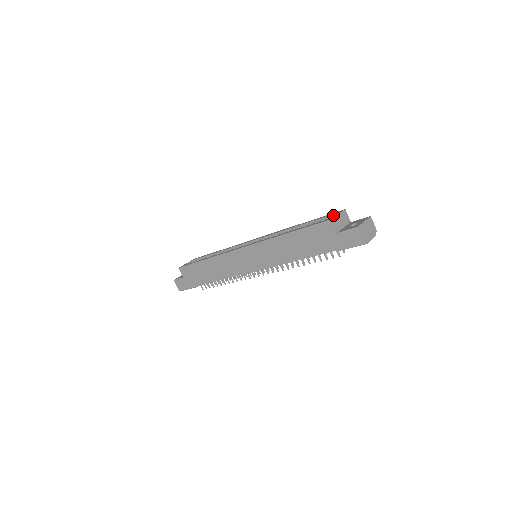
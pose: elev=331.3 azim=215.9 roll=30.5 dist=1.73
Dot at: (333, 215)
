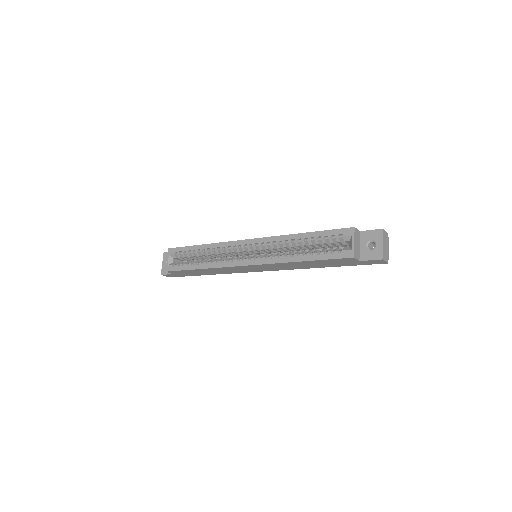
Dot at: (345, 237)
